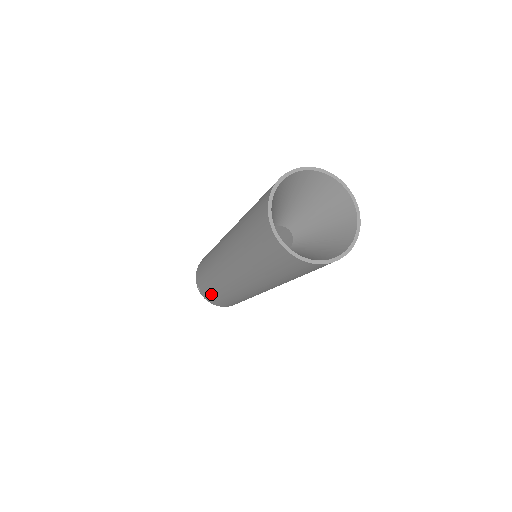
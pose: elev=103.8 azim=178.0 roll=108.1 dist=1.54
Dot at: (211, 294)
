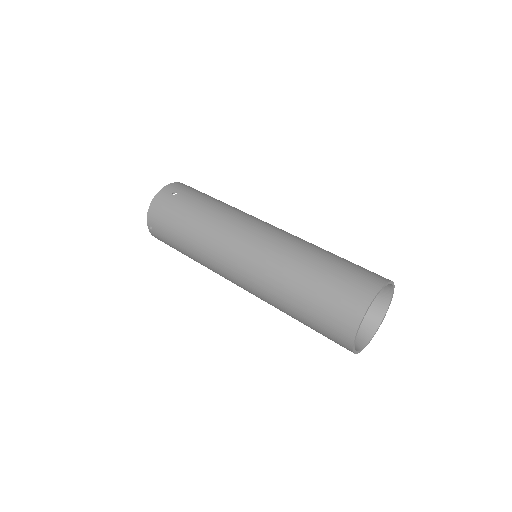
Dot at: (174, 247)
